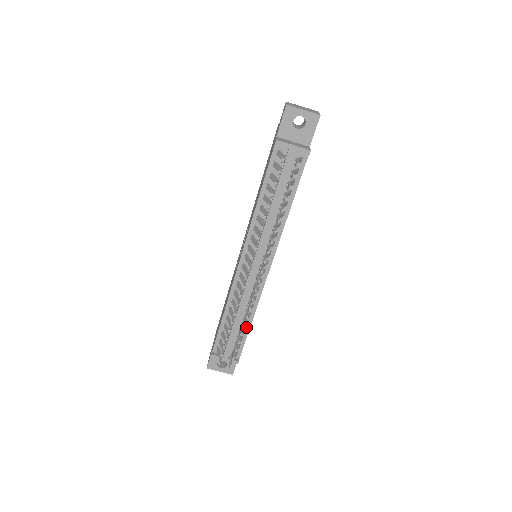
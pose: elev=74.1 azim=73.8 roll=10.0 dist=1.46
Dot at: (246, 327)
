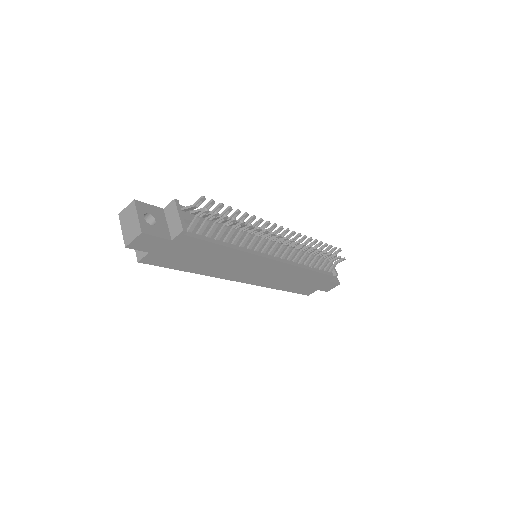
Dot at: (220, 241)
